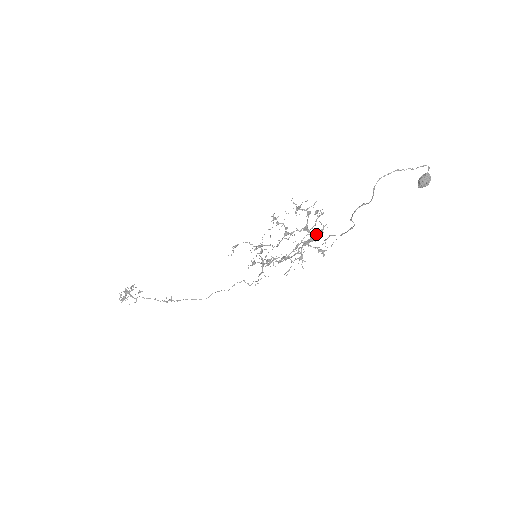
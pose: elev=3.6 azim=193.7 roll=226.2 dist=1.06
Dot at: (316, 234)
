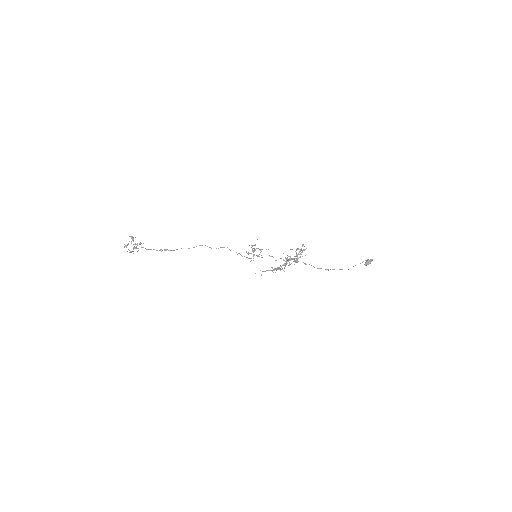
Dot at: occluded
